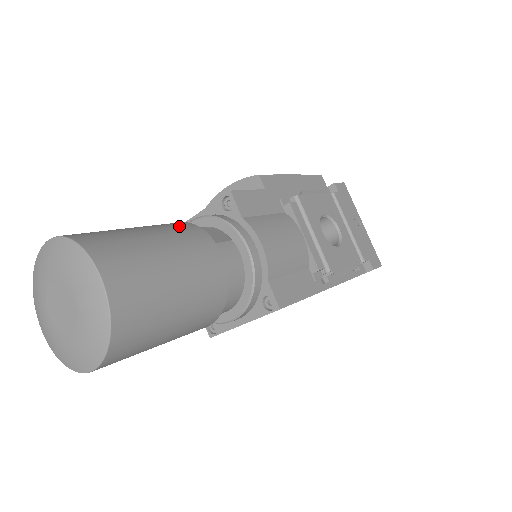
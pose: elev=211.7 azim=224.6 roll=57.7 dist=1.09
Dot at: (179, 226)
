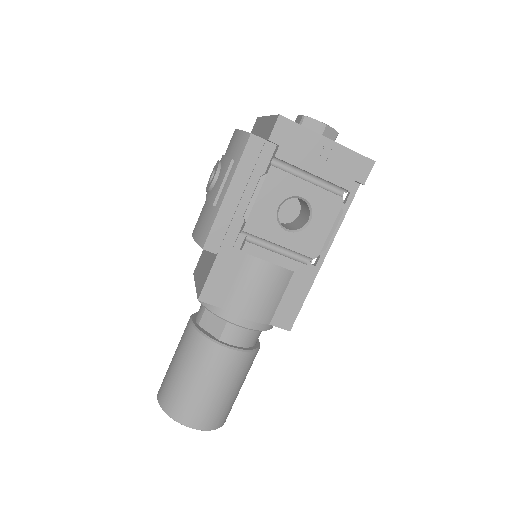
Dot at: (195, 347)
